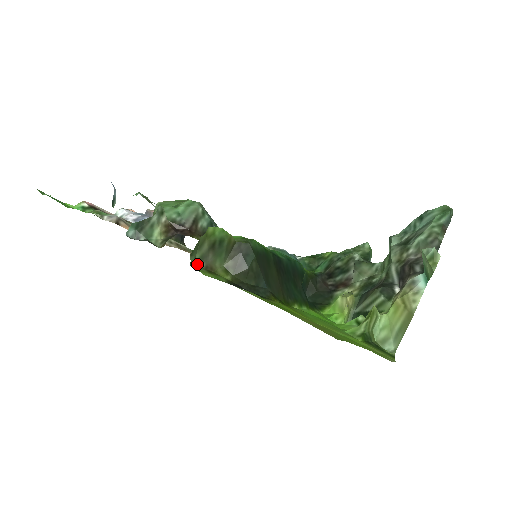
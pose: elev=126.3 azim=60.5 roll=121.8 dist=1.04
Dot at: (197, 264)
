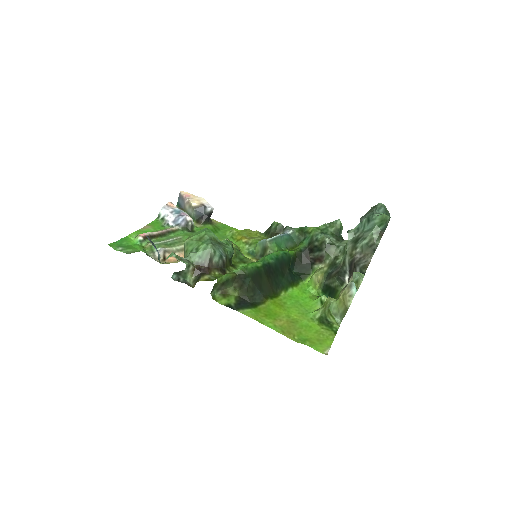
Dot at: (216, 293)
